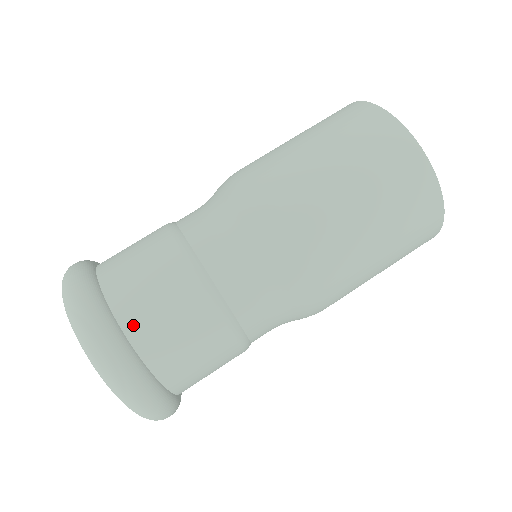
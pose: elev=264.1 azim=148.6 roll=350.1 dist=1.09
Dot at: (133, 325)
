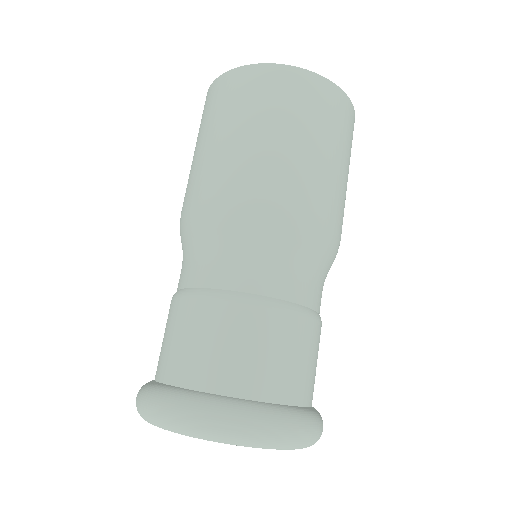
Dot at: (221, 382)
